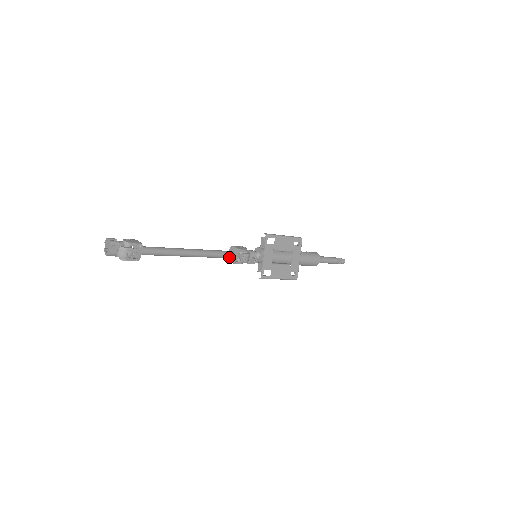
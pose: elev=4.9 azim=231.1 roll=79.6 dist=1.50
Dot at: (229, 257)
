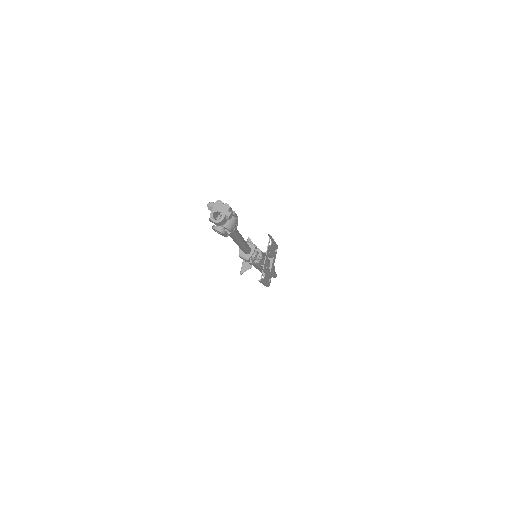
Dot at: (248, 252)
